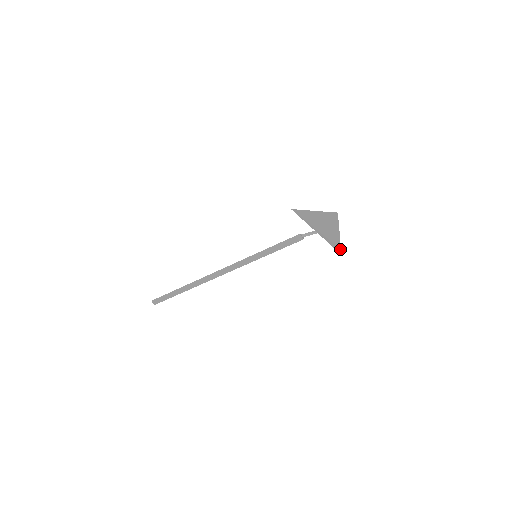
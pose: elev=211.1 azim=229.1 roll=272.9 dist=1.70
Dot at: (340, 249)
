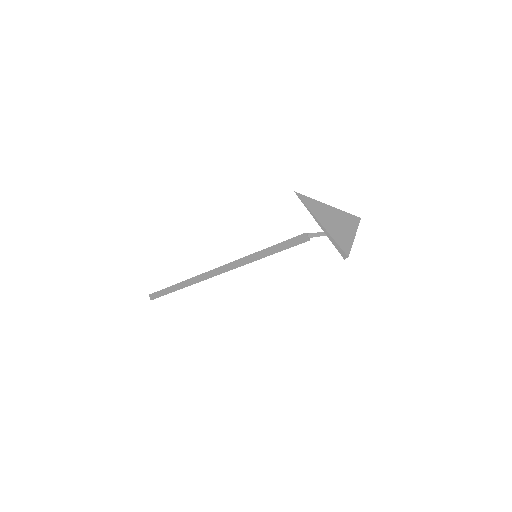
Dot at: (347, 257)
